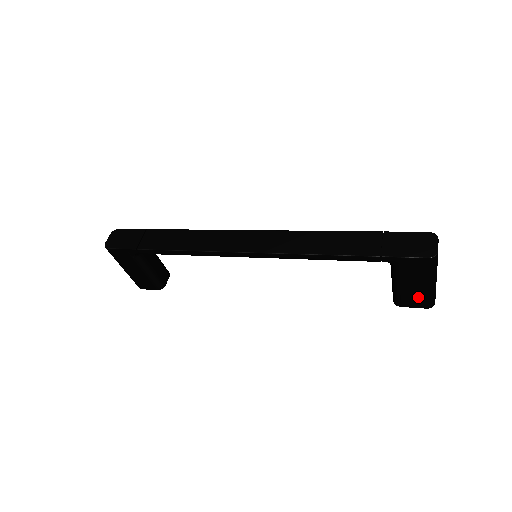
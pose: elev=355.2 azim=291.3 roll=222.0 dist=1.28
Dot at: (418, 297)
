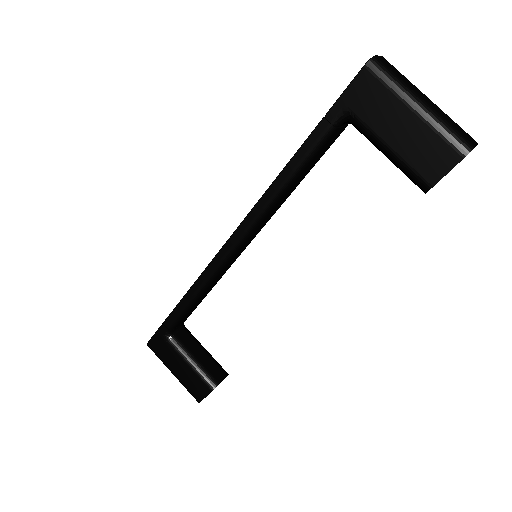
Dot at: (429, 145)
